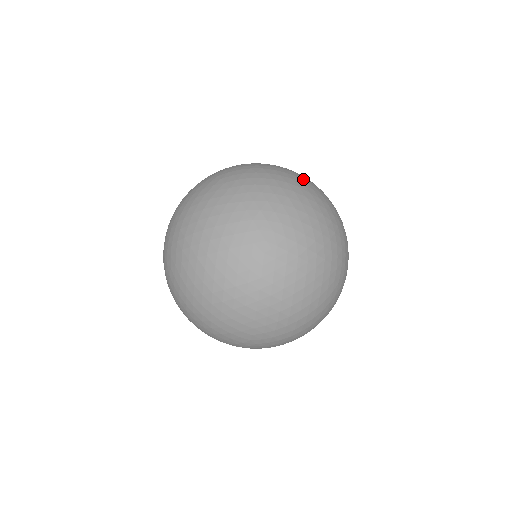
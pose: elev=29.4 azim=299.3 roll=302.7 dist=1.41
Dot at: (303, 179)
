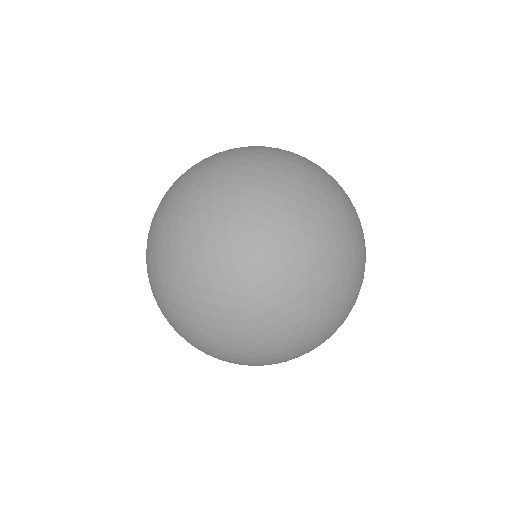
Dot at: (330, 219)
